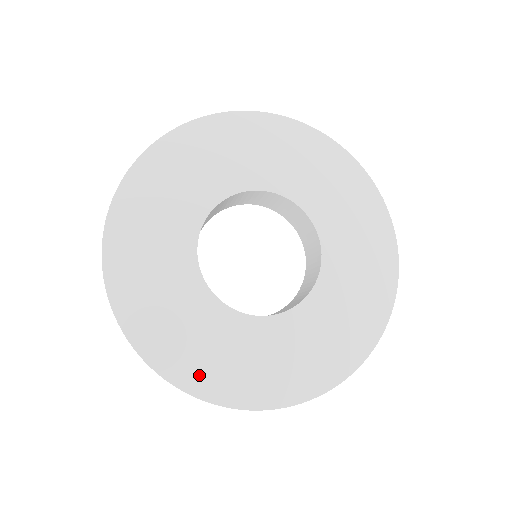
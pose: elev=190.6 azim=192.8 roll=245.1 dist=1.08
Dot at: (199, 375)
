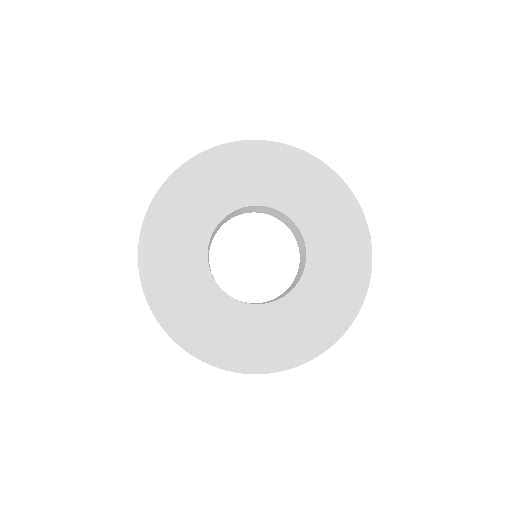
Dot at: (190, 335)
